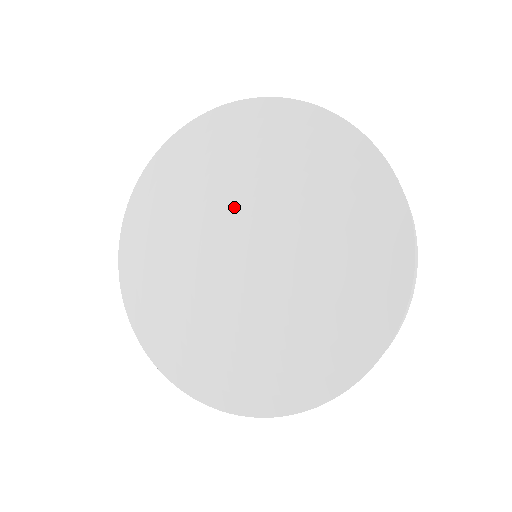
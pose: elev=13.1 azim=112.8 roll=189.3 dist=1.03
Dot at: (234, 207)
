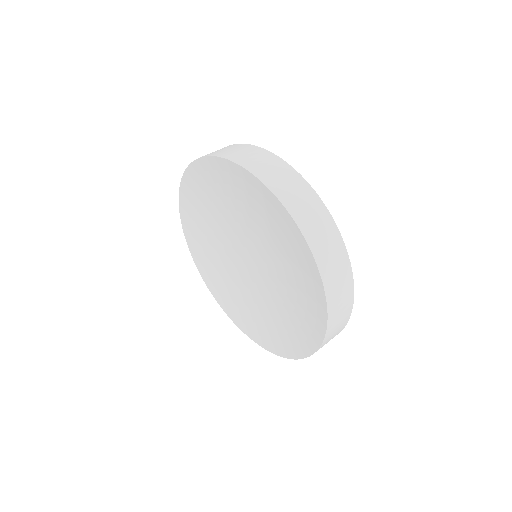
Dot at: (236, 226)
